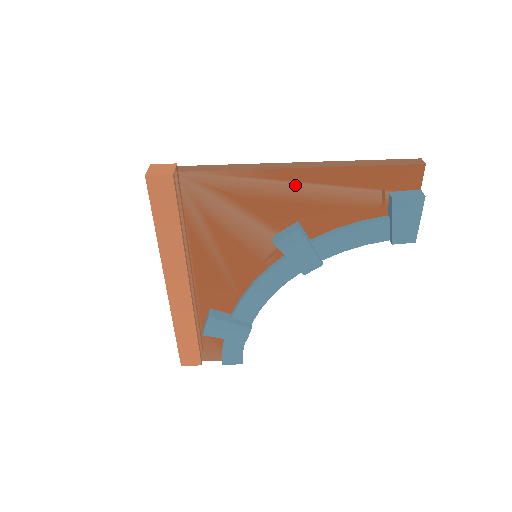
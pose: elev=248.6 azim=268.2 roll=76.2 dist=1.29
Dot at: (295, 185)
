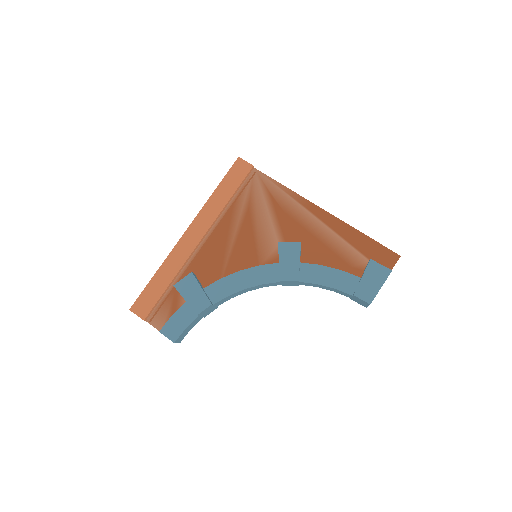
Dot at: (315, 219)
